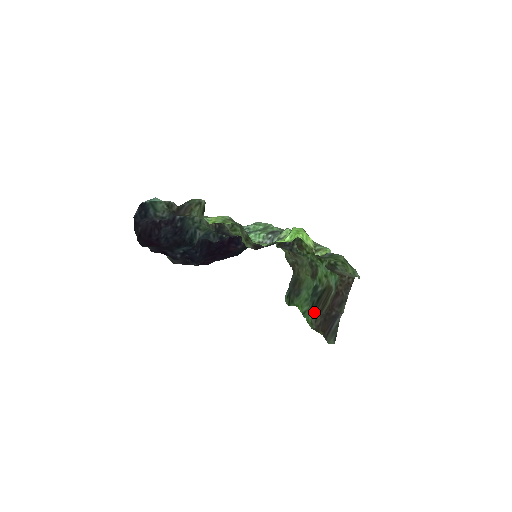
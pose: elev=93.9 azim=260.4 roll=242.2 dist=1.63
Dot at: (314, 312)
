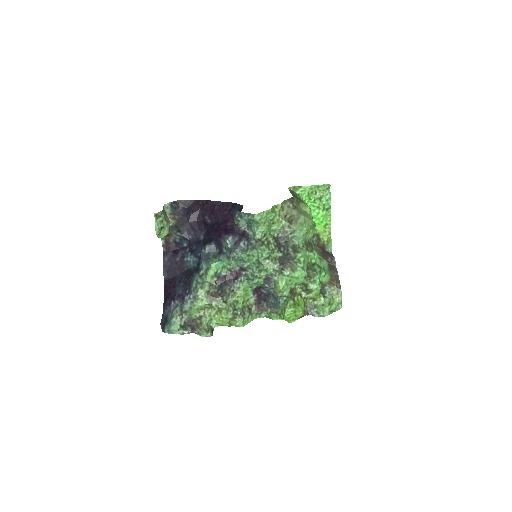
Dot at: occluded
